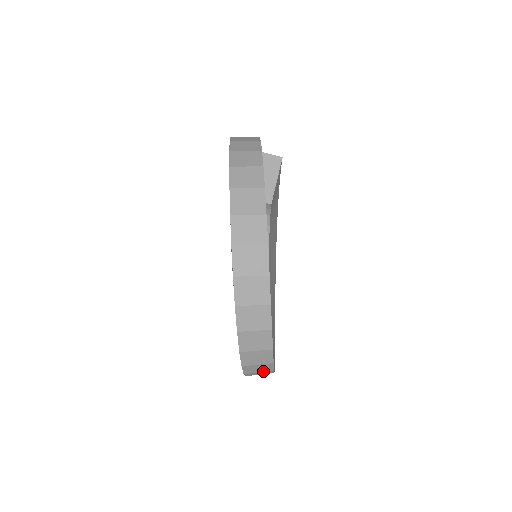
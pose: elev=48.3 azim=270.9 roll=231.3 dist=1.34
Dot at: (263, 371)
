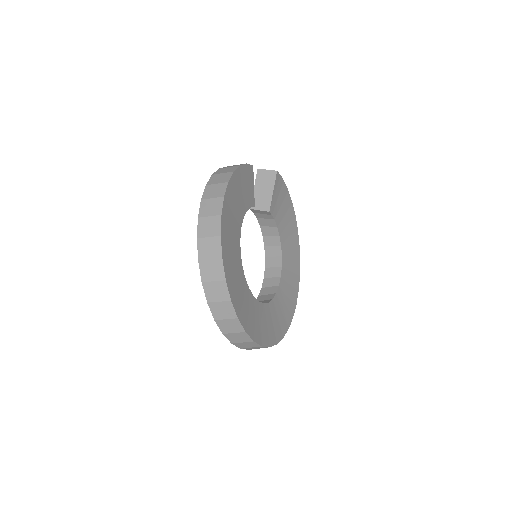
Dot at: (254, 347)
